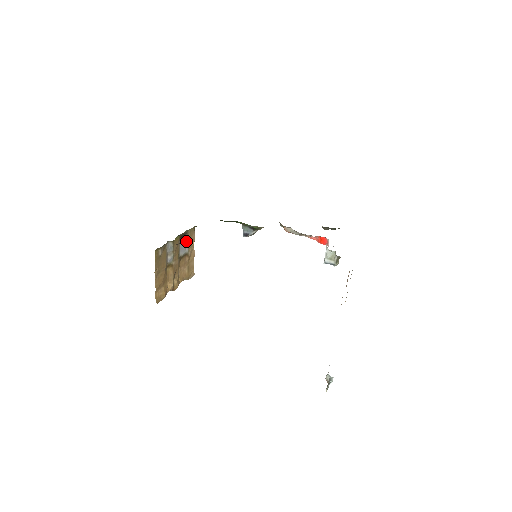
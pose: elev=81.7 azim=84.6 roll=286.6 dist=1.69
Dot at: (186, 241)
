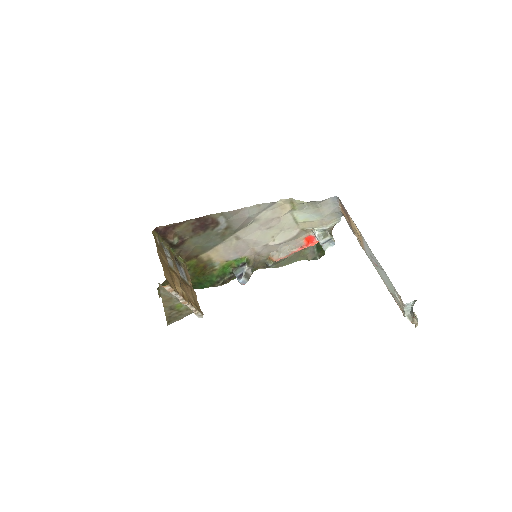
Dot at: (182, 271)
